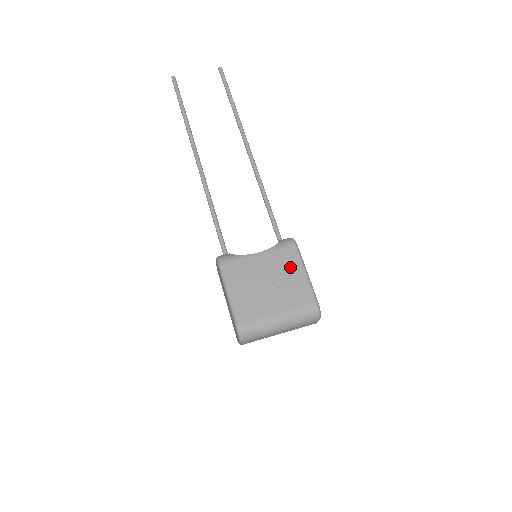
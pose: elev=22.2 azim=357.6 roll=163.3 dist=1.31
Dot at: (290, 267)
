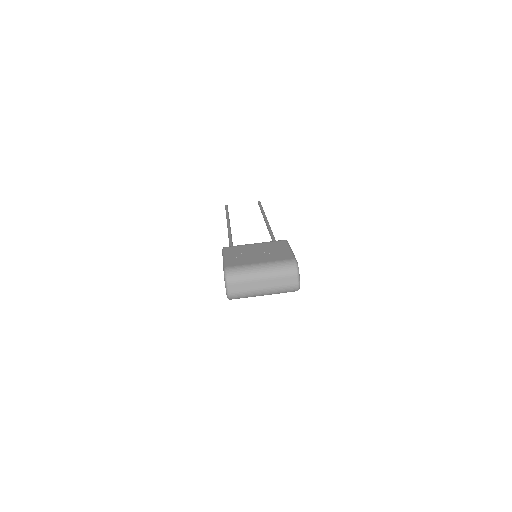
Dot at: (278, 247)
